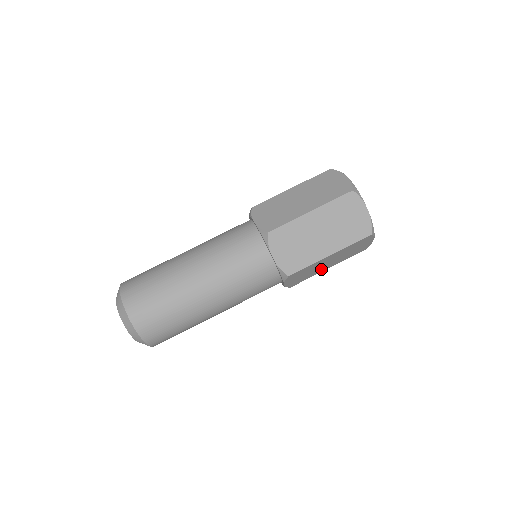
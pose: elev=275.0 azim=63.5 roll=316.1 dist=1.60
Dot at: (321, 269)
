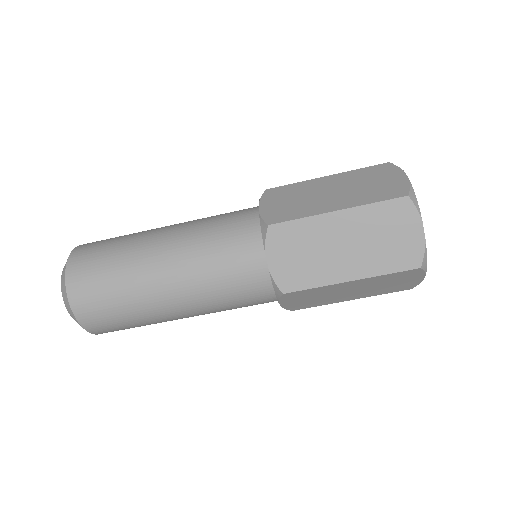
Dot at: (339, 298)
